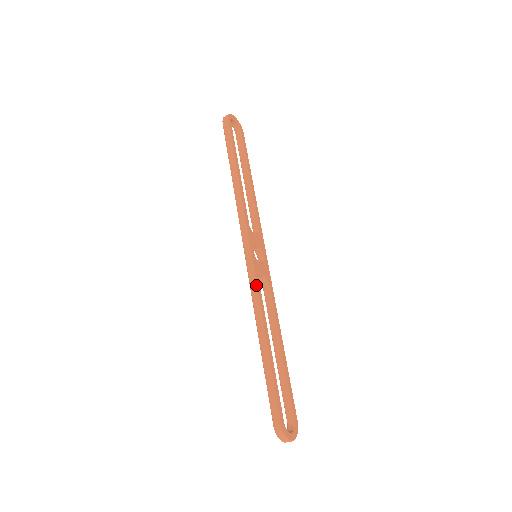
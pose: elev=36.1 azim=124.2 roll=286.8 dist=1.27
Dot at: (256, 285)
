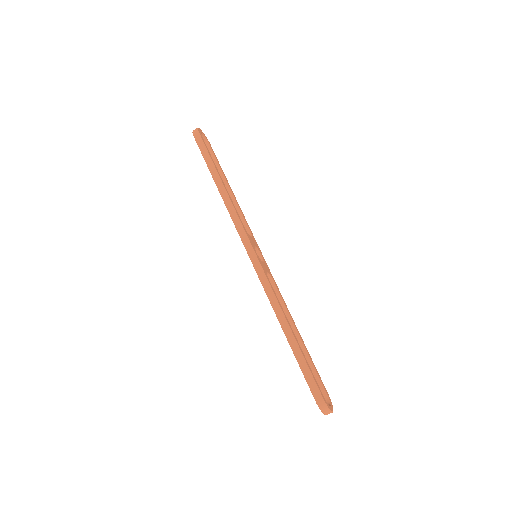
Dot at: (268, 281)
